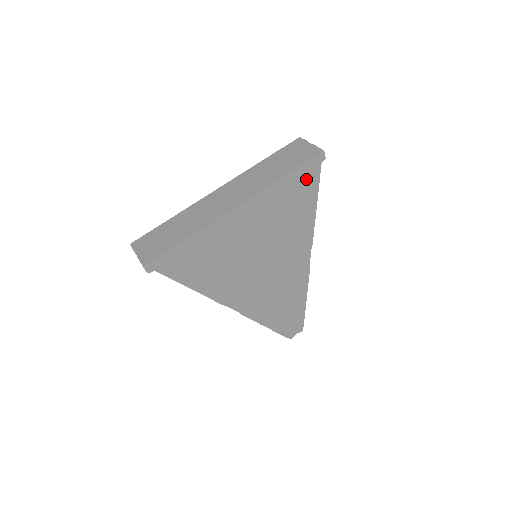
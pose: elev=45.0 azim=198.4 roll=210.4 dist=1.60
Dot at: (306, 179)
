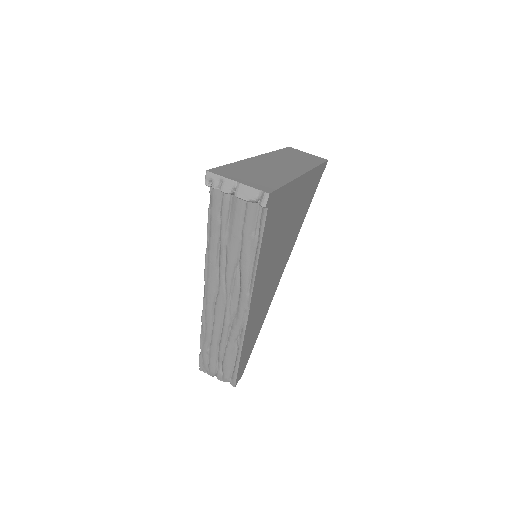
Dot at: (317, 180)
